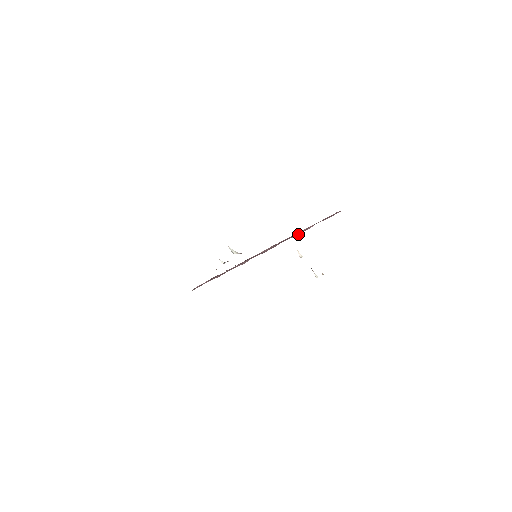
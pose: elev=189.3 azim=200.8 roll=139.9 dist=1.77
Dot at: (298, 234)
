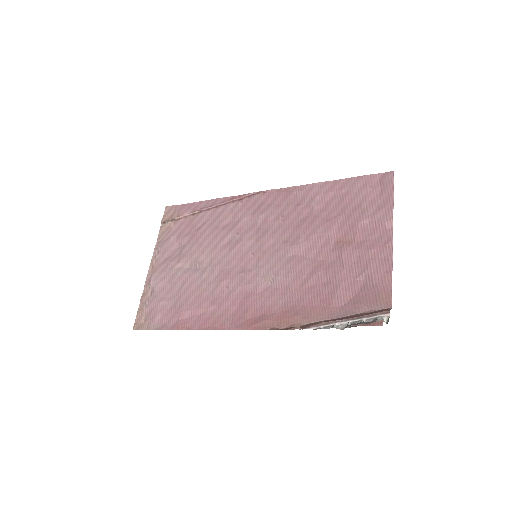
Dot at: (374, 236)
